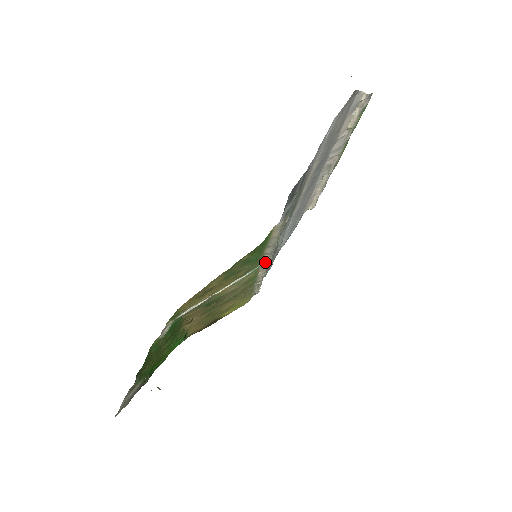
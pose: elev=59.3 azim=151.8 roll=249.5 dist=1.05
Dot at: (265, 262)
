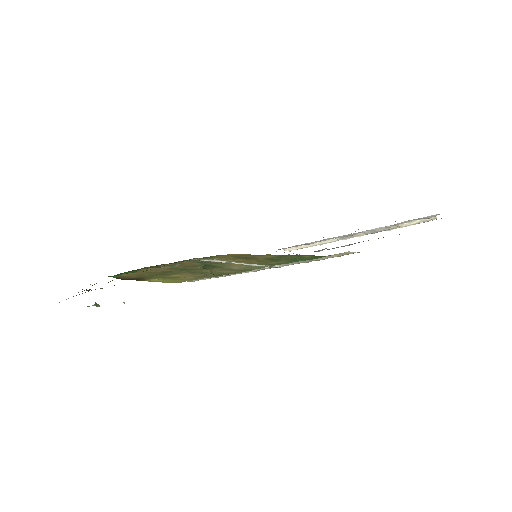
Dot at: (274, 266)
